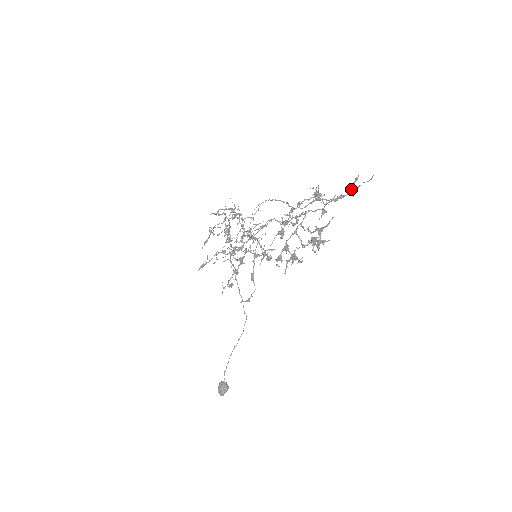
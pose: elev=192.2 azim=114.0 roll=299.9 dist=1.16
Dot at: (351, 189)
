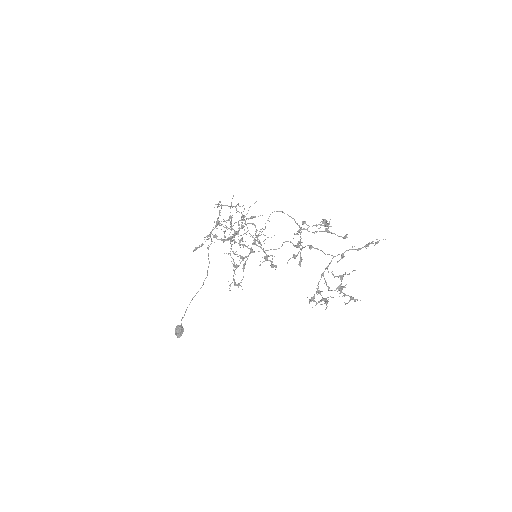
Dot at: (367, 244)
